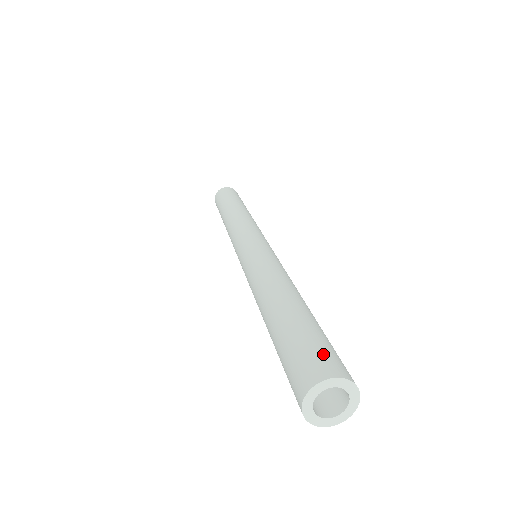
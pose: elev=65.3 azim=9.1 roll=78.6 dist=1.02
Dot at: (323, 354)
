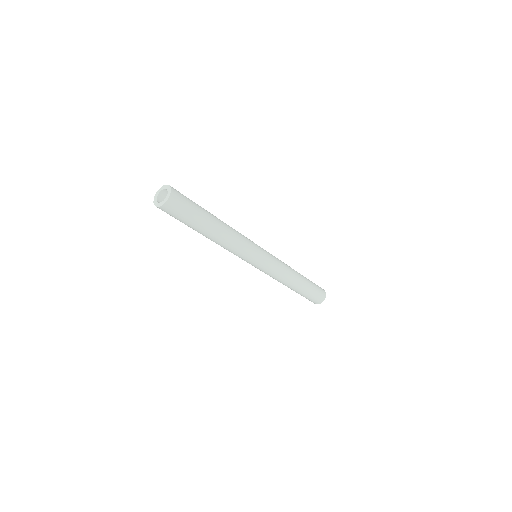
Dot at: occluded
